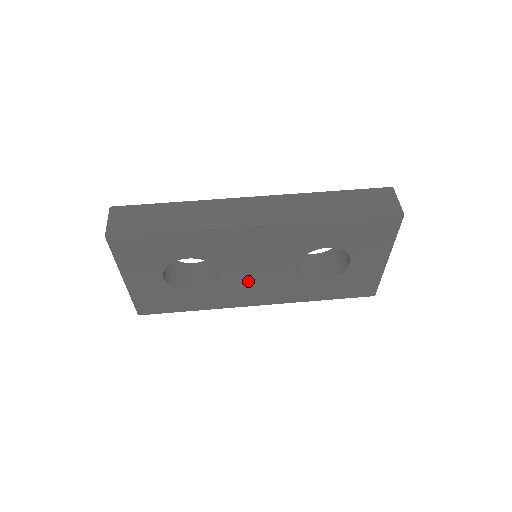
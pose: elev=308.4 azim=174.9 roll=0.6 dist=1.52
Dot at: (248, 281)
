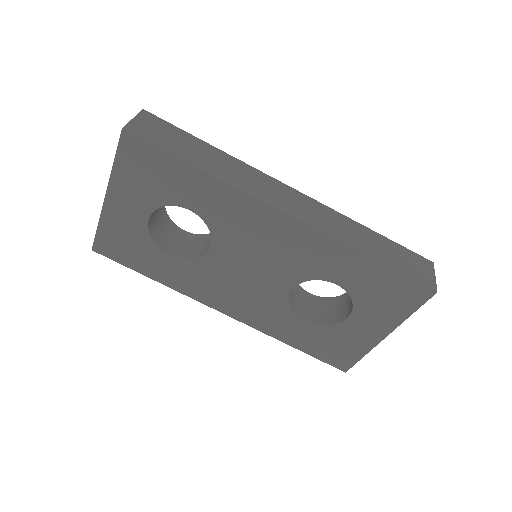
Dot at: (233, 277)
